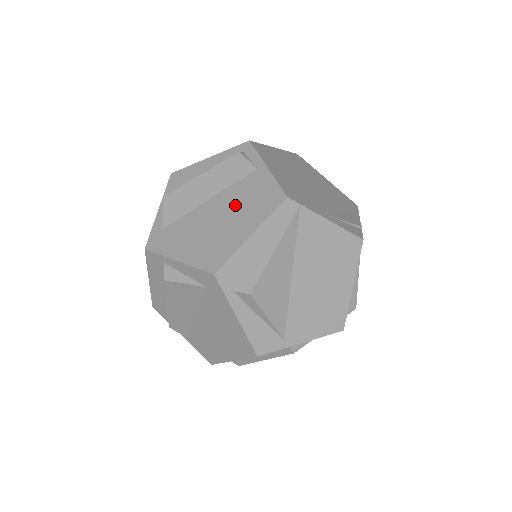
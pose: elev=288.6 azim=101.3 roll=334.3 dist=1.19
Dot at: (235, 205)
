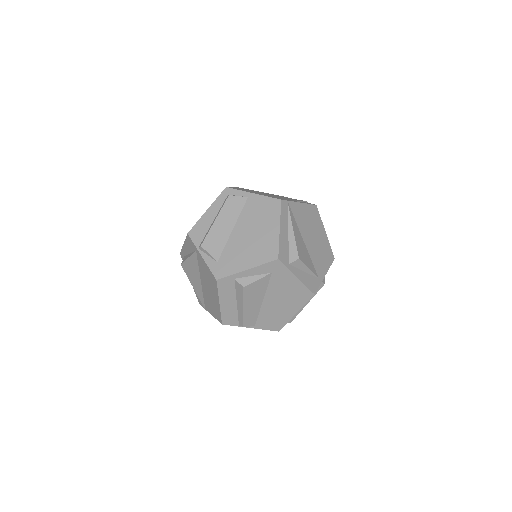
Dot at: (254, 222)
